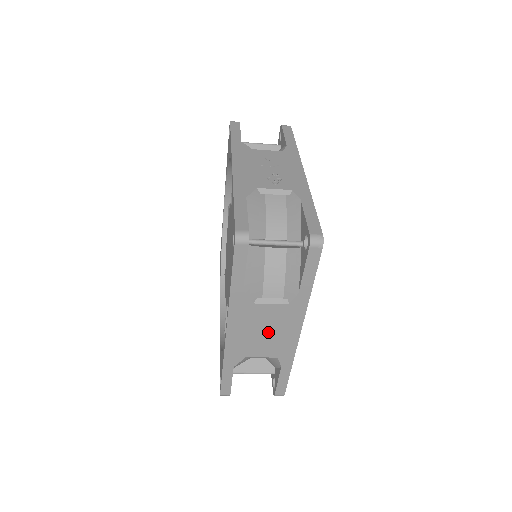
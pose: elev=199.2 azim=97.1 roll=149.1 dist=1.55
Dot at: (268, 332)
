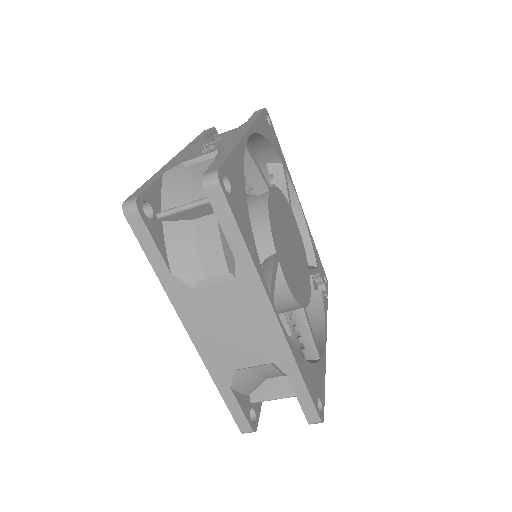
Dot at: (237, 327)
